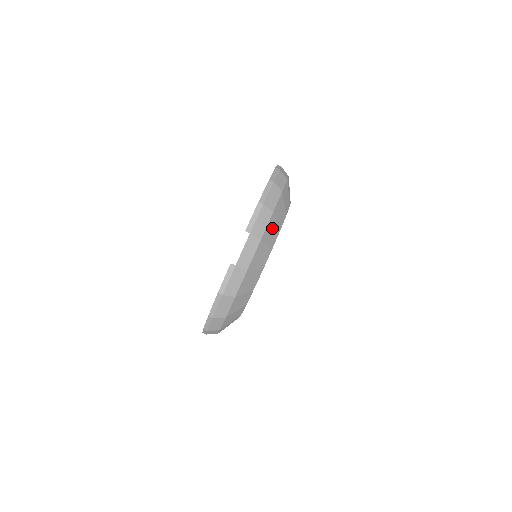
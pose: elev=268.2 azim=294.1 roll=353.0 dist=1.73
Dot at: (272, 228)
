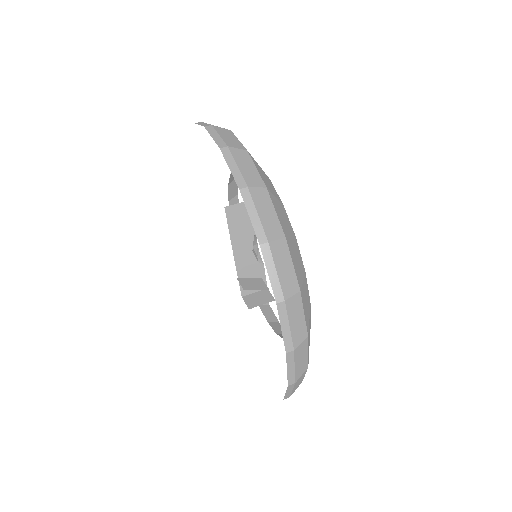
Dot at: occluded
